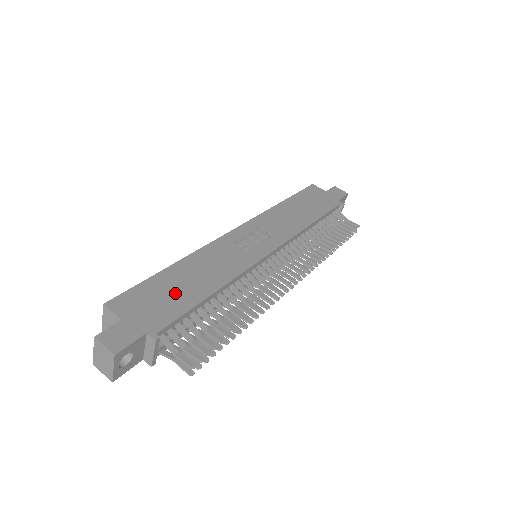
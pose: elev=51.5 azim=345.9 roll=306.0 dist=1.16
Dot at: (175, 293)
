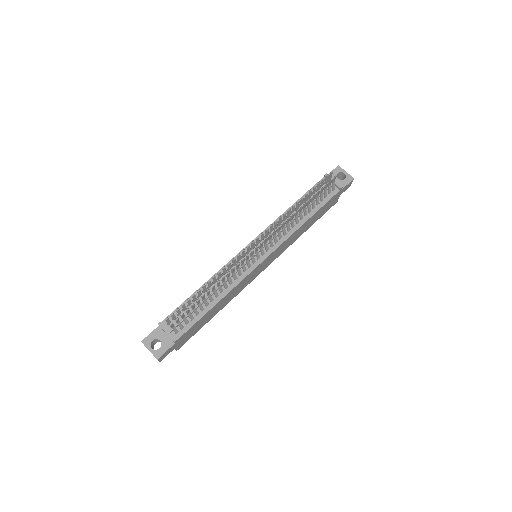
Dot at: occluded
